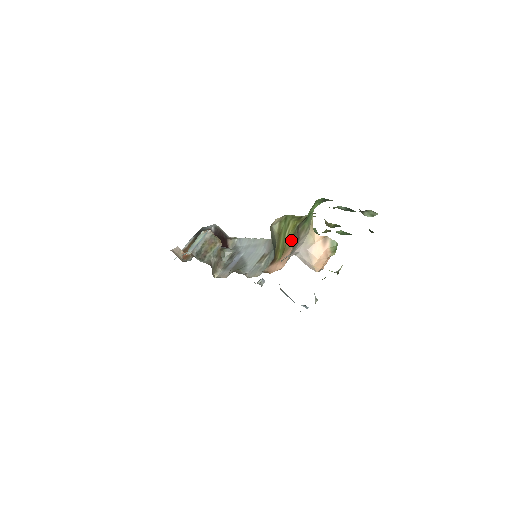
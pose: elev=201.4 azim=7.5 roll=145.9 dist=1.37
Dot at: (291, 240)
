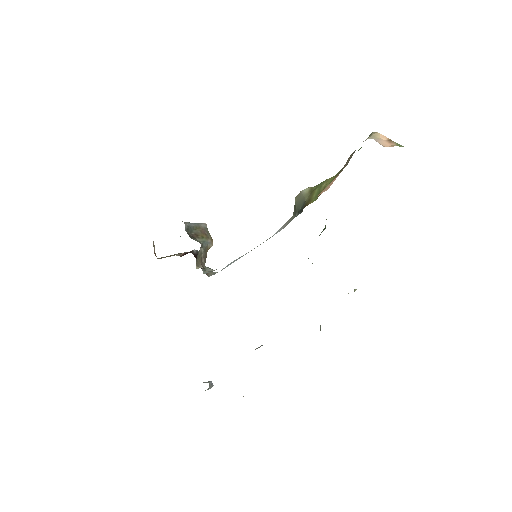
Dot at: (334, 178)
